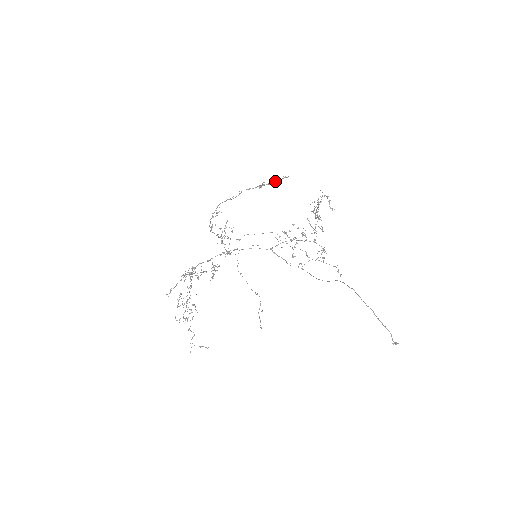
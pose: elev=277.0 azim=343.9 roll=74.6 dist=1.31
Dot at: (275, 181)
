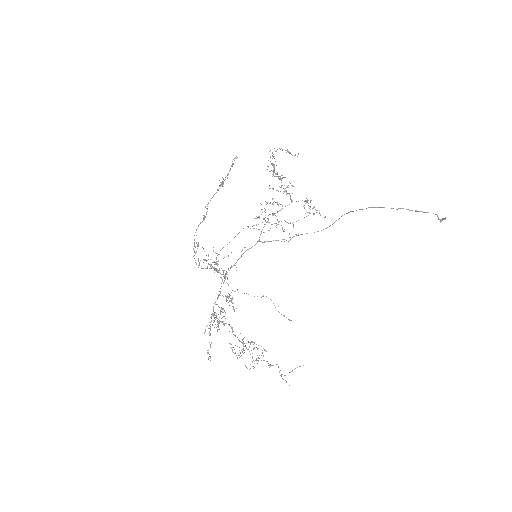
Dot at: (229, 171)
